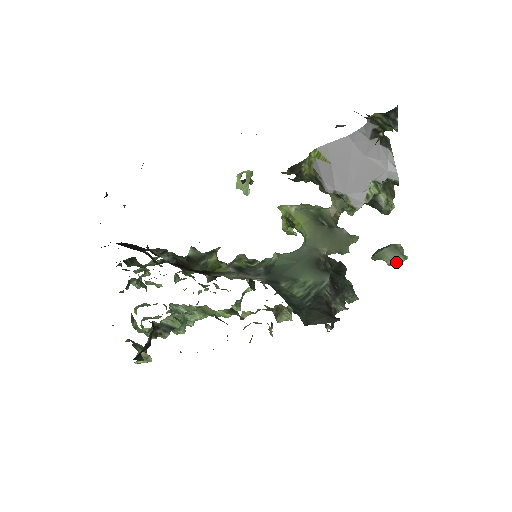
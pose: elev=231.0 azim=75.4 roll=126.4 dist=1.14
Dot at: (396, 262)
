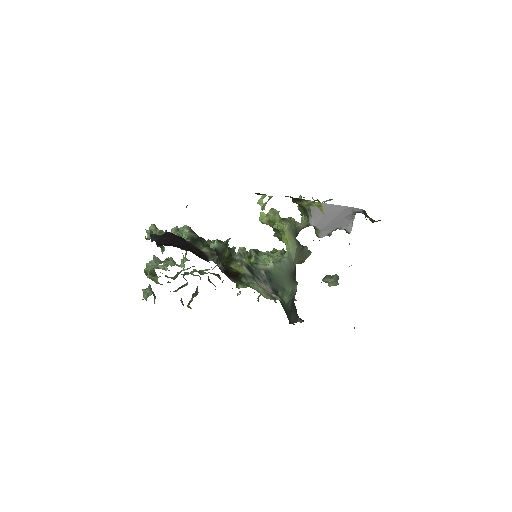
Dot at: occluded
